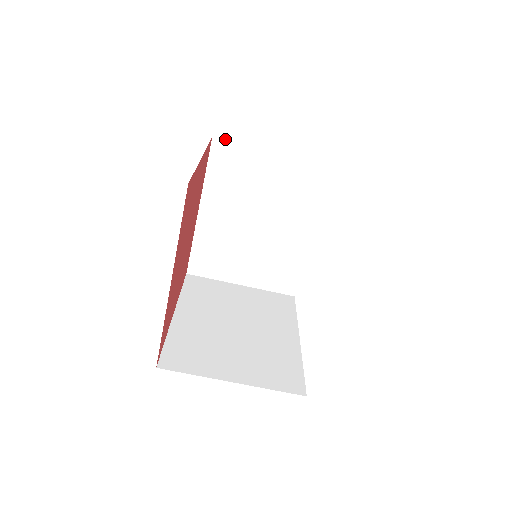
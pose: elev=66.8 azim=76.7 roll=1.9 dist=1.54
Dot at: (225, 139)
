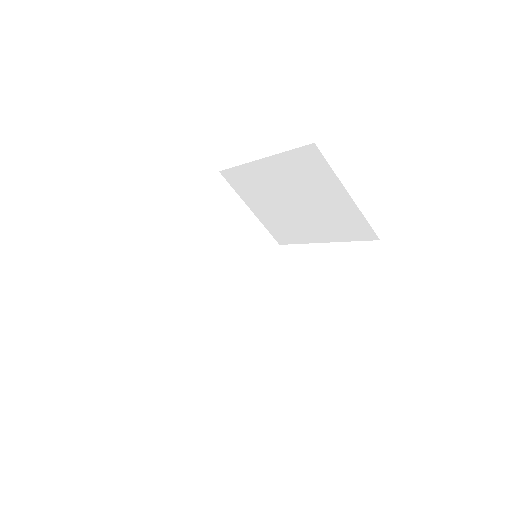
Dot at: (225, 179)
